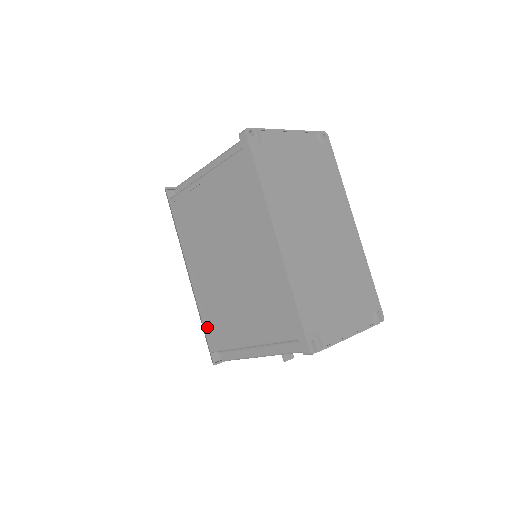
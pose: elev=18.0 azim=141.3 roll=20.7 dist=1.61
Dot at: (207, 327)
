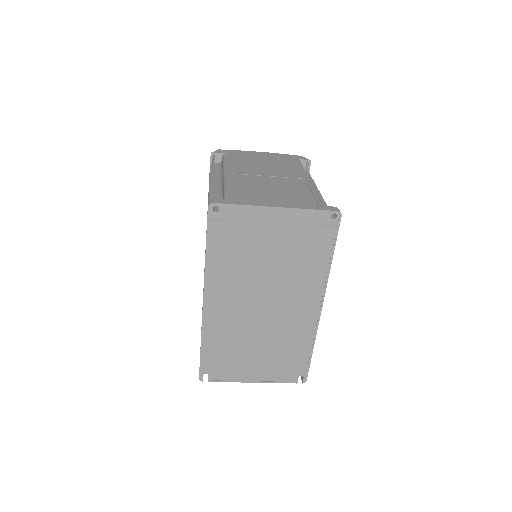
Dot at: occluded
